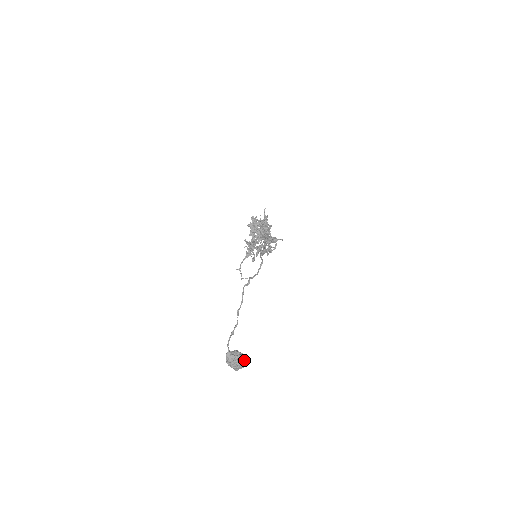
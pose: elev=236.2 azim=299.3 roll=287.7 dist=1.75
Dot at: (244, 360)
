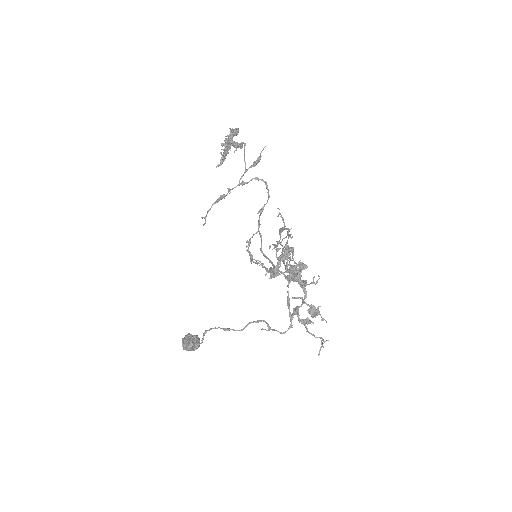
Dot at: occluded
